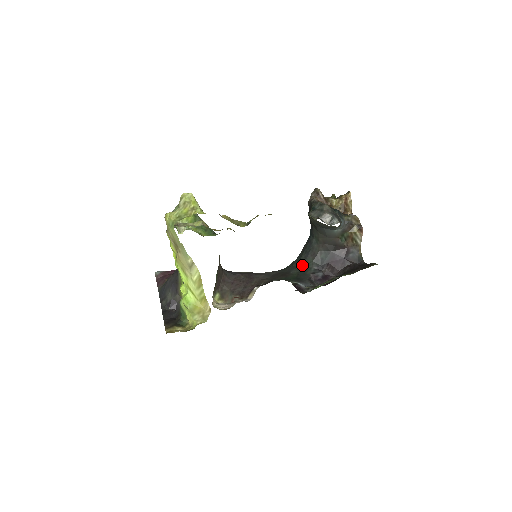
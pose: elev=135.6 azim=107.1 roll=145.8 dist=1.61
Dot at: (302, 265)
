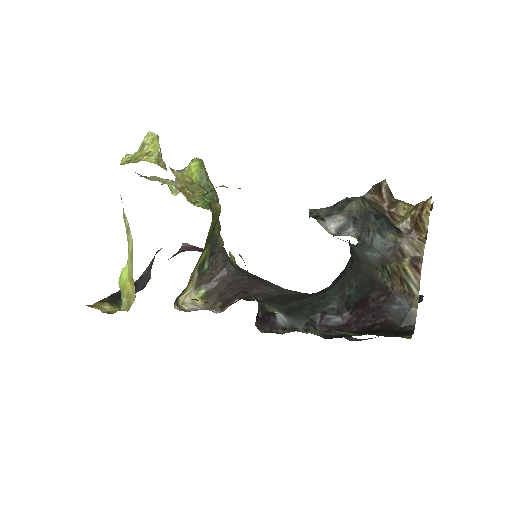
Dot at: (322, 295)
